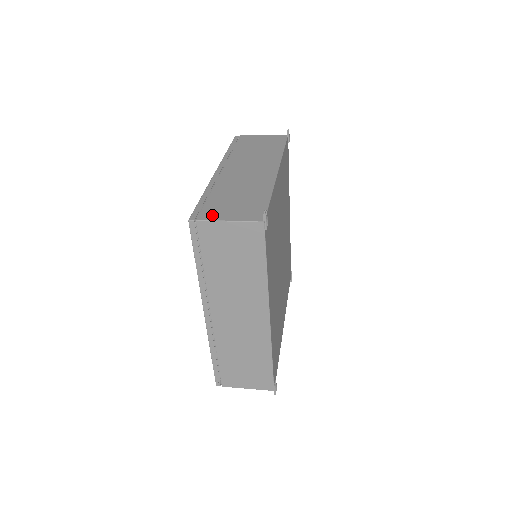
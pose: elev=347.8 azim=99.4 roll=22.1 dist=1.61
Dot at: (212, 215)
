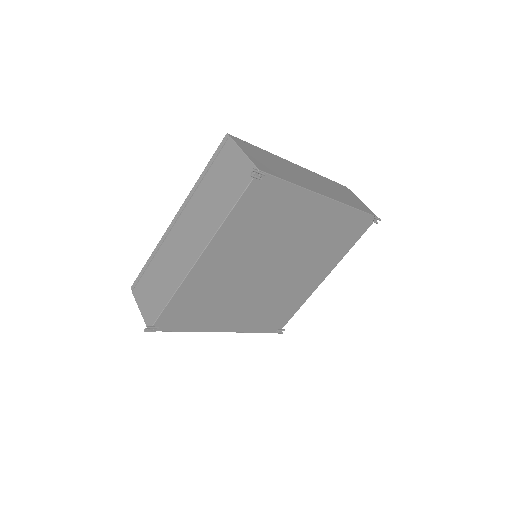
Dot at: (138, 294)
